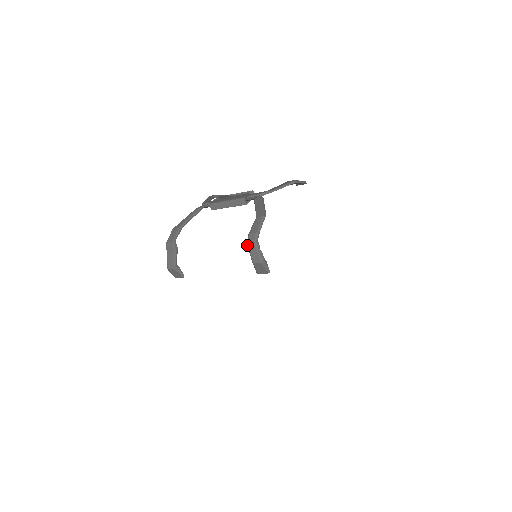
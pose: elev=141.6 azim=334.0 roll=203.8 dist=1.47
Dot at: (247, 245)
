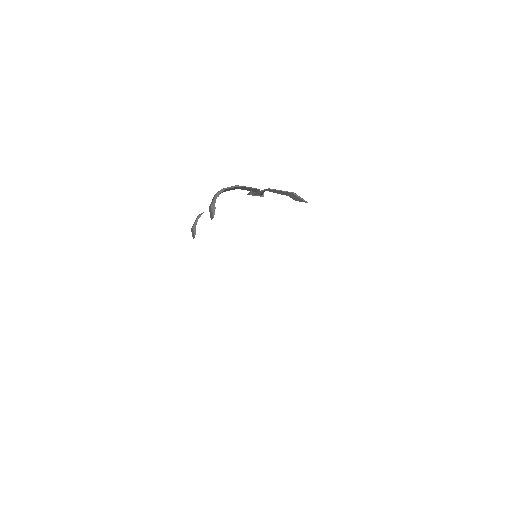
Dot at: occluded
